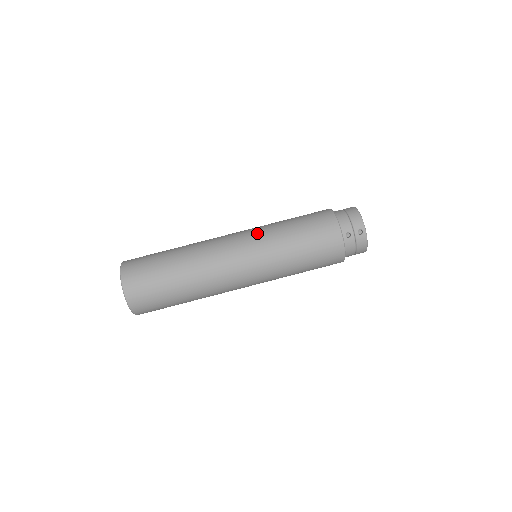
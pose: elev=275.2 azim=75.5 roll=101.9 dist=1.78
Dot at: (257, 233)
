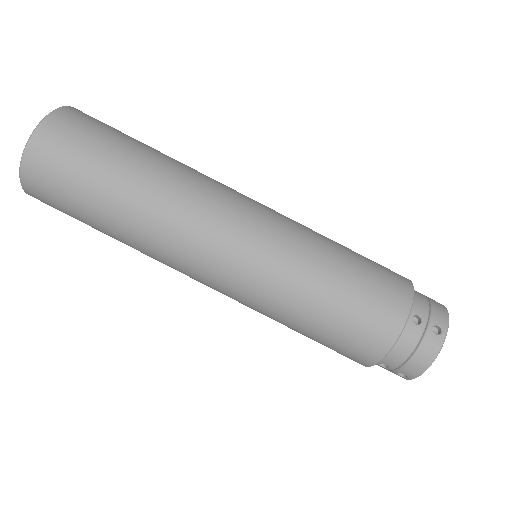
Dot at: occluded
